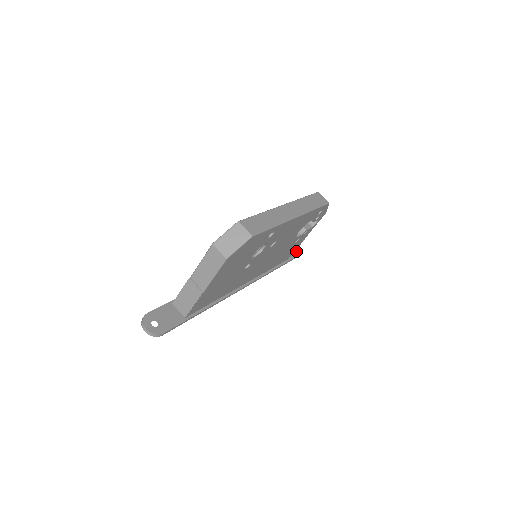
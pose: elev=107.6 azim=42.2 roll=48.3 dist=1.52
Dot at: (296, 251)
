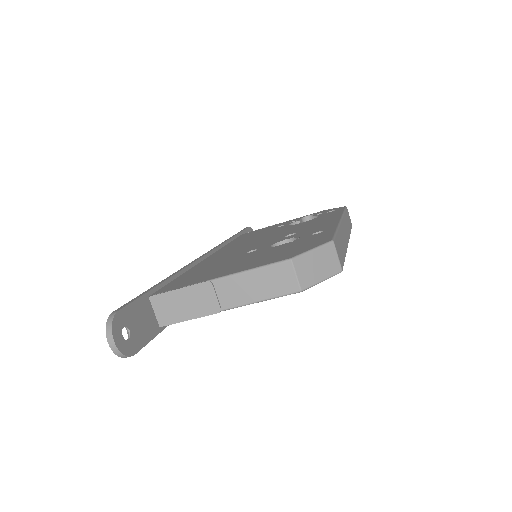
Dot at: occluded
